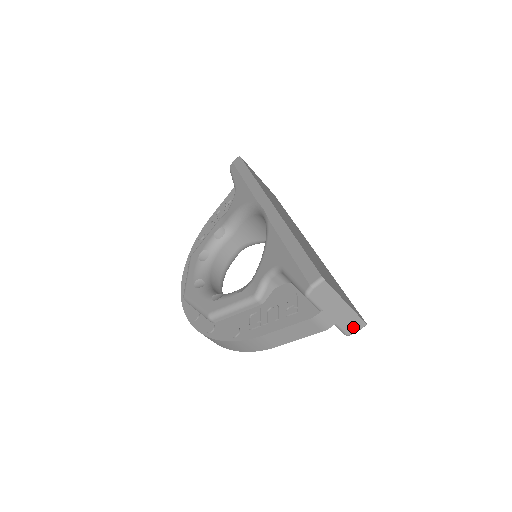
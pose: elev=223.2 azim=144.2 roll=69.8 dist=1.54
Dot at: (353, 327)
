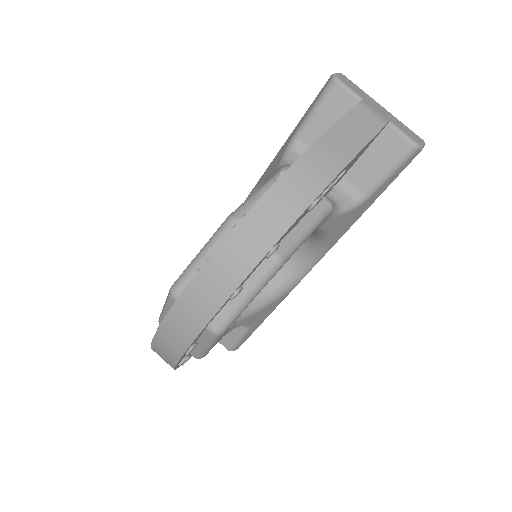
Dot at: (413, 136)
